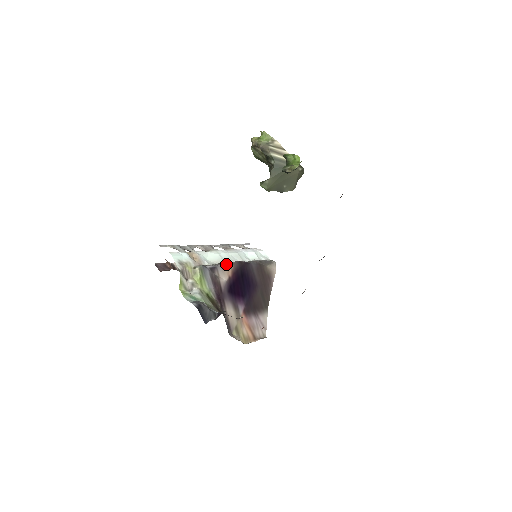
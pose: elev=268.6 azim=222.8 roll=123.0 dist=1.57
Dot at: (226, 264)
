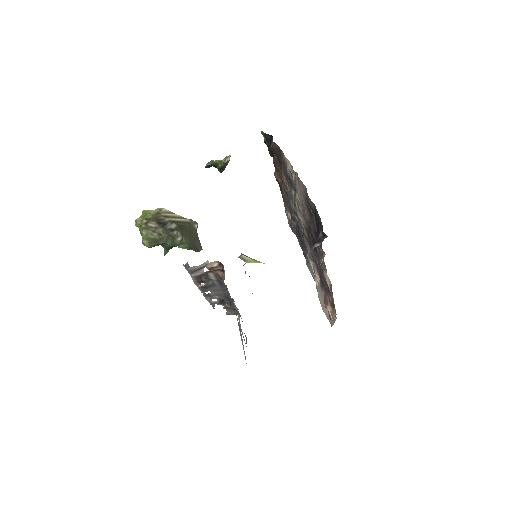
Dot at: occluded
